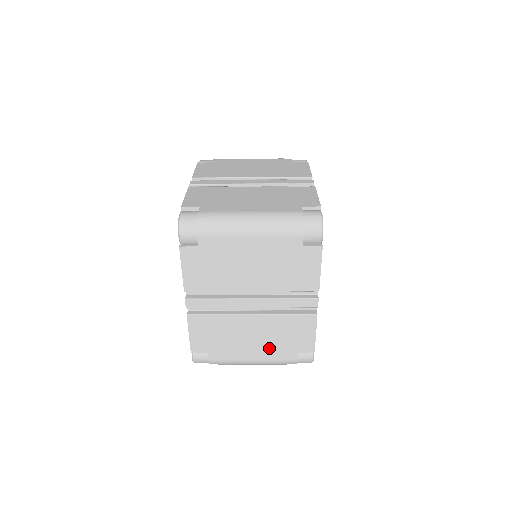
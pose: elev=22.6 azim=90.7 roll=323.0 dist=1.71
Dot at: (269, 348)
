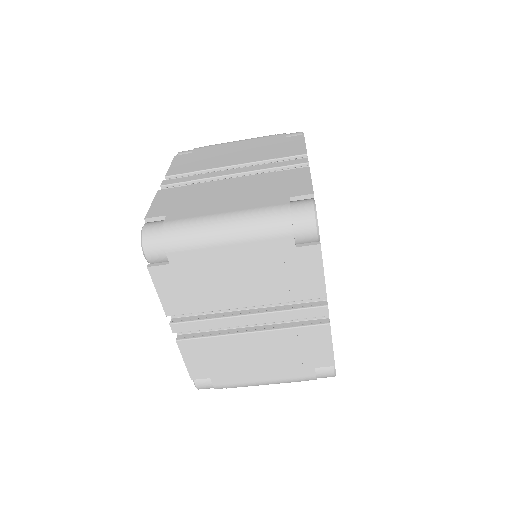
Dot at: (280, 366)
